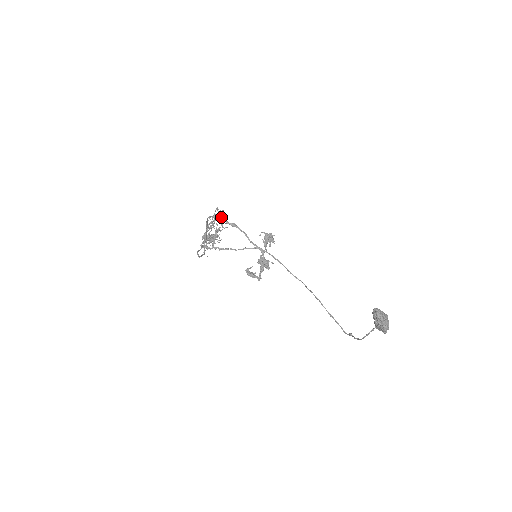
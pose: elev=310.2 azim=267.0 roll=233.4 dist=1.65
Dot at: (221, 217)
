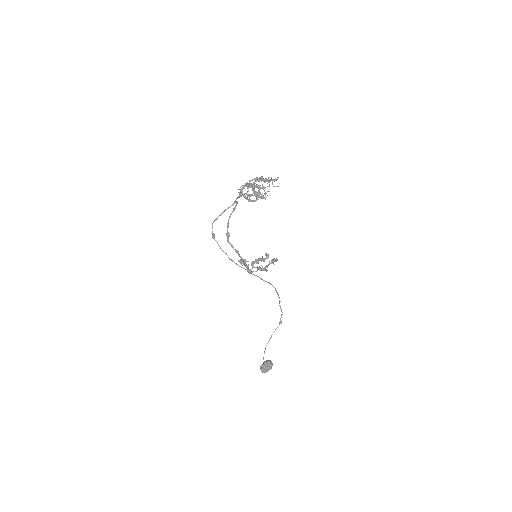
Dot at: (230, 243)
